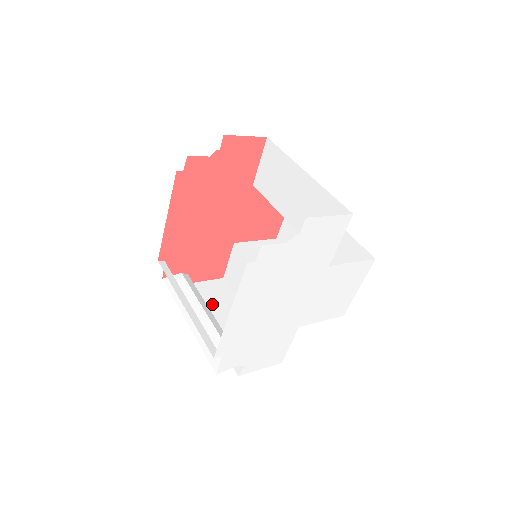
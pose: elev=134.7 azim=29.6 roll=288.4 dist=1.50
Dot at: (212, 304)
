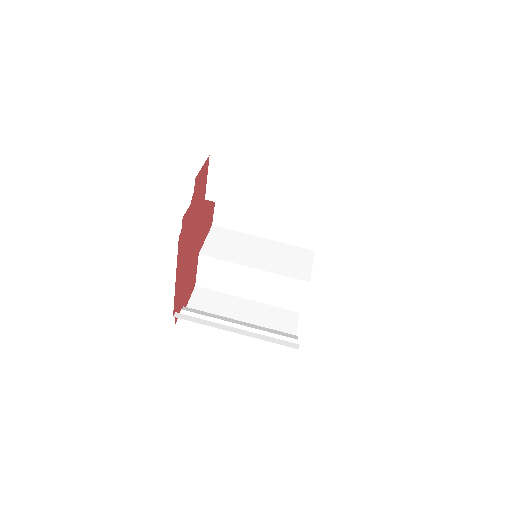
Dot at: (218, 313)
